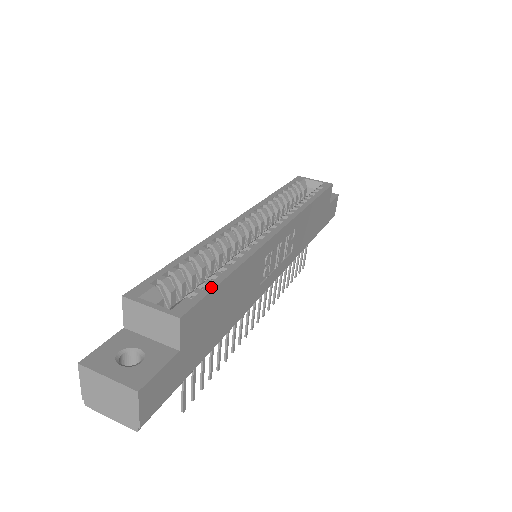
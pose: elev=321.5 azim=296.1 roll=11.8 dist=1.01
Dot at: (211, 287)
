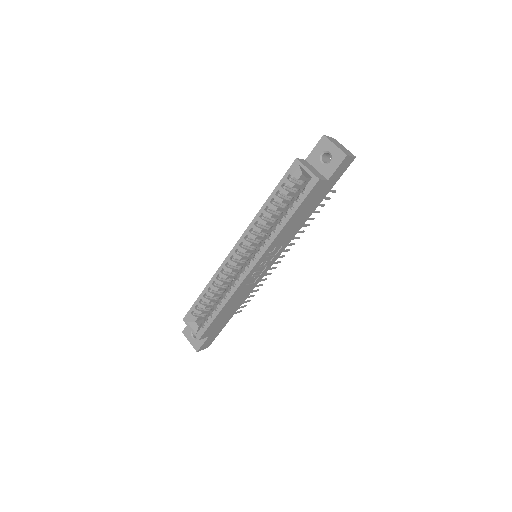
Dot at: (210, 322)
